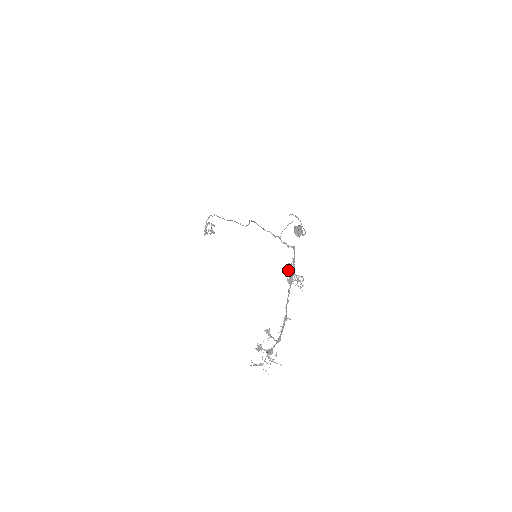
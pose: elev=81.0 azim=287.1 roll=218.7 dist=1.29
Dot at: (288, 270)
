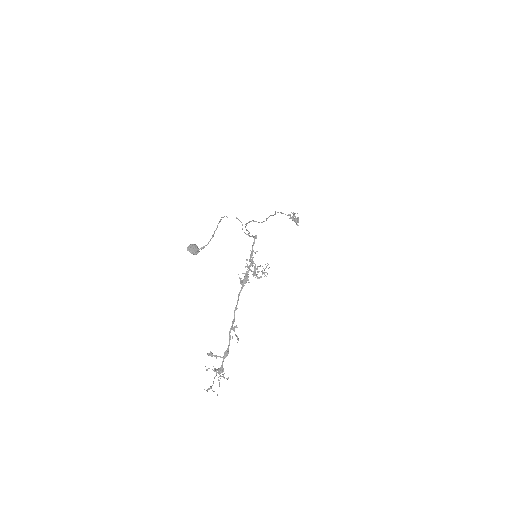
Dot at: occluded
